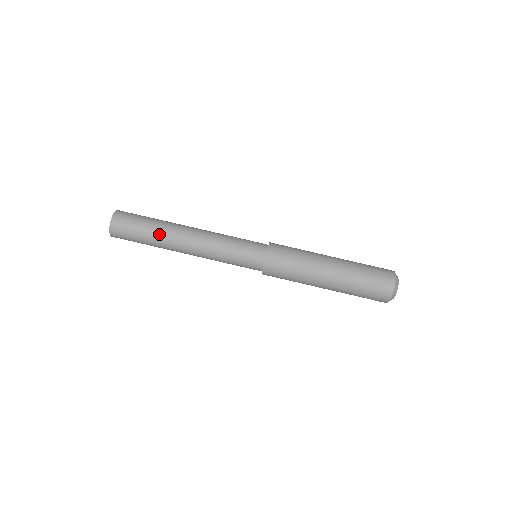
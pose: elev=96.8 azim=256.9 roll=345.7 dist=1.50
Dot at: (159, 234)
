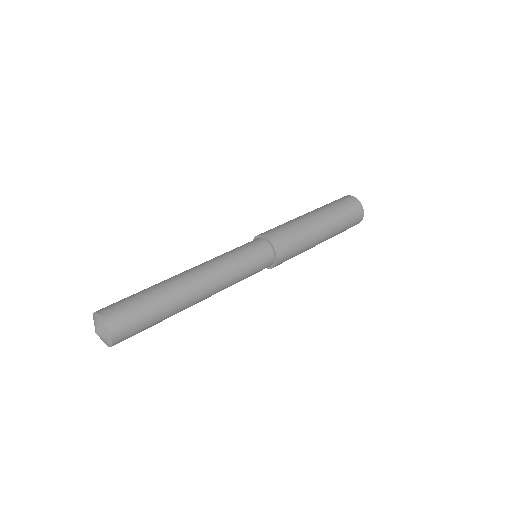
Dot at: (164, 291)
